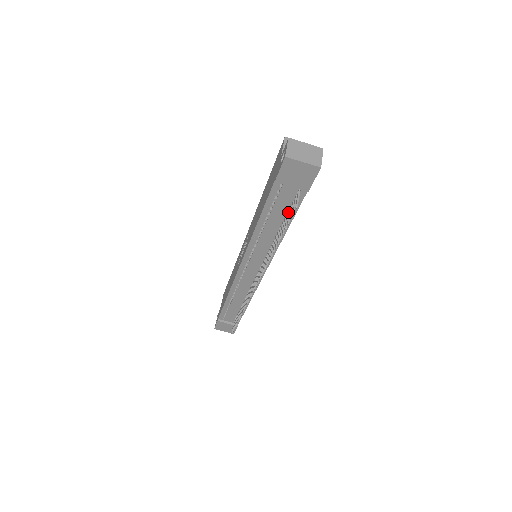
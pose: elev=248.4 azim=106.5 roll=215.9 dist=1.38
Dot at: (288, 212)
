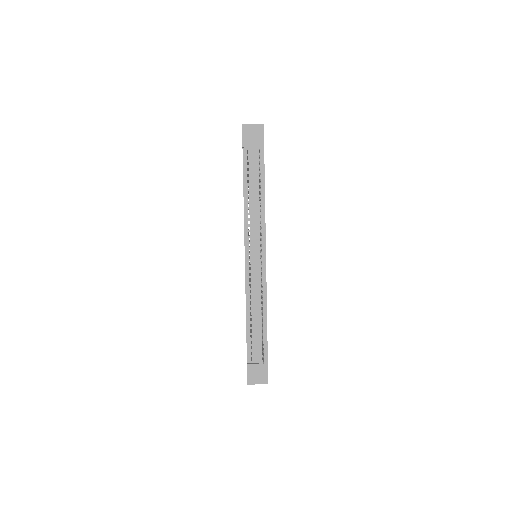
Dot at: occluded
